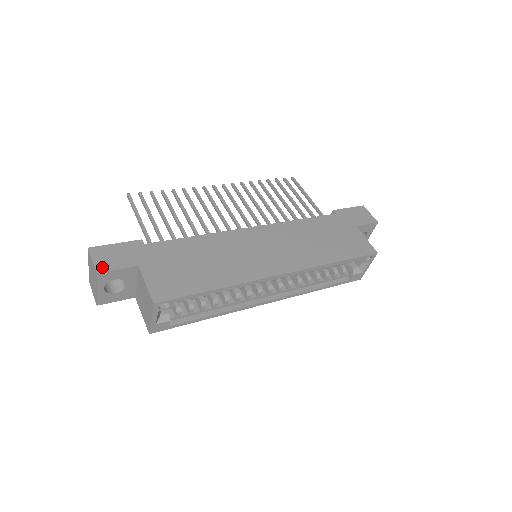
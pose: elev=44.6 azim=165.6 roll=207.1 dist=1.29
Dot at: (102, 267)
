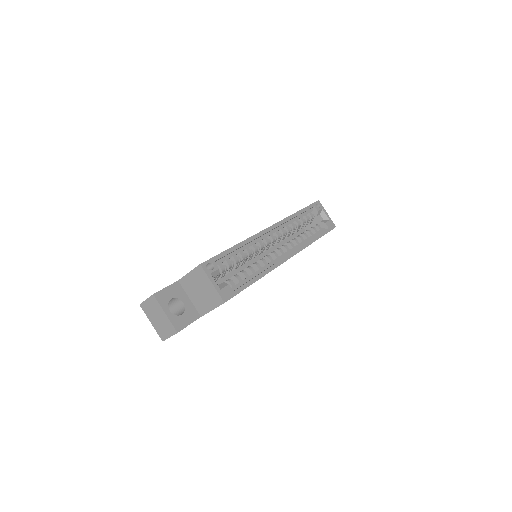
Dot at: (155, 294)
